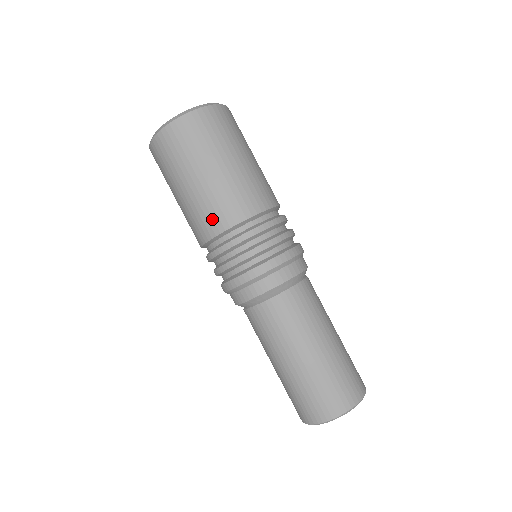
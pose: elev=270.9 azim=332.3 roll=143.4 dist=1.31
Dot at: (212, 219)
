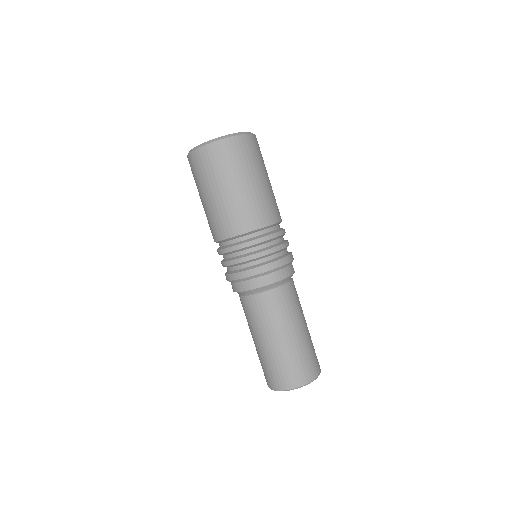
Dot at: (212, 230)
